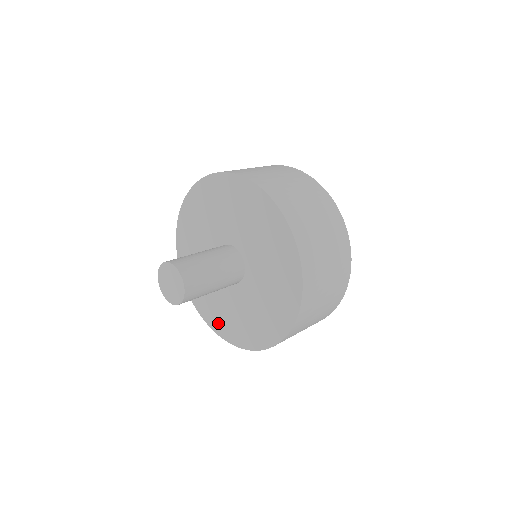
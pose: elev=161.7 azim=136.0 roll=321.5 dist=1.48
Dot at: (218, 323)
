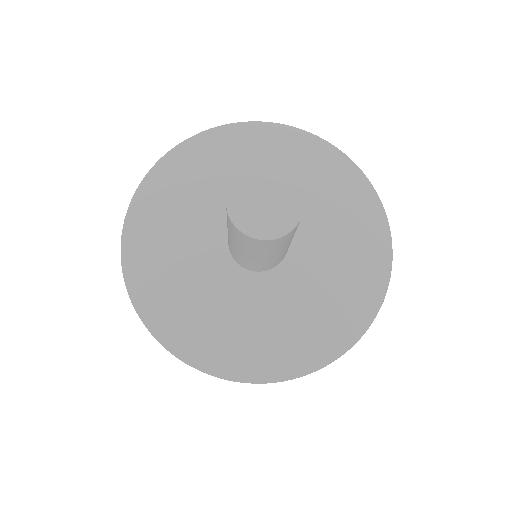
Dot at: (220, 353)
